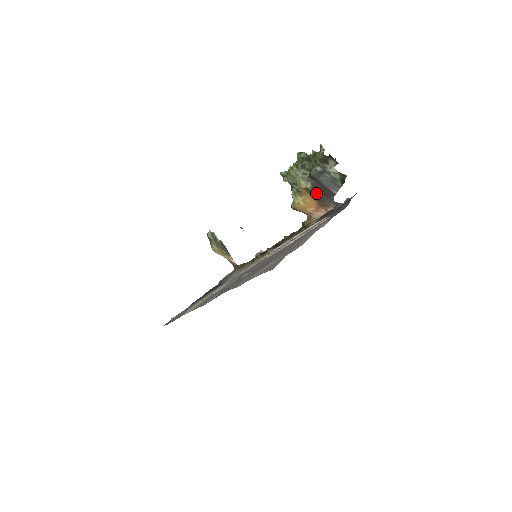
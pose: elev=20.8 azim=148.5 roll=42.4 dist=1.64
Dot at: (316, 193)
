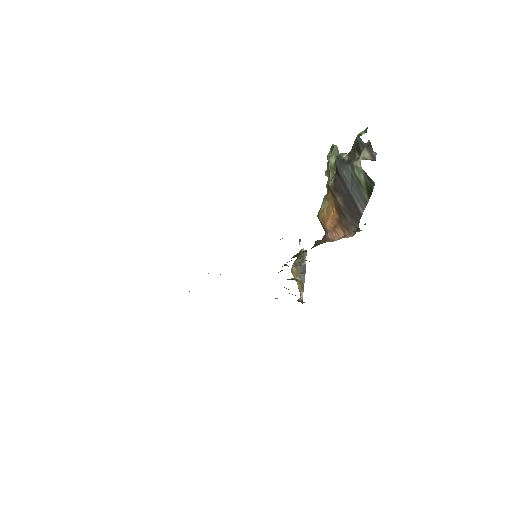
Dot at: (339, 200)
